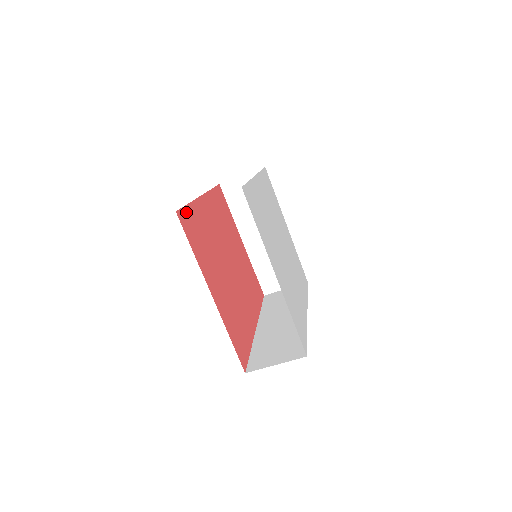
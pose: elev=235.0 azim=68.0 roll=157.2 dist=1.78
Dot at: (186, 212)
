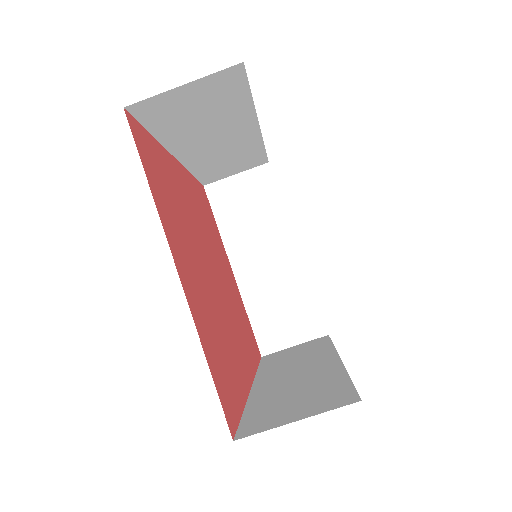
Dot at: (144, 135)
